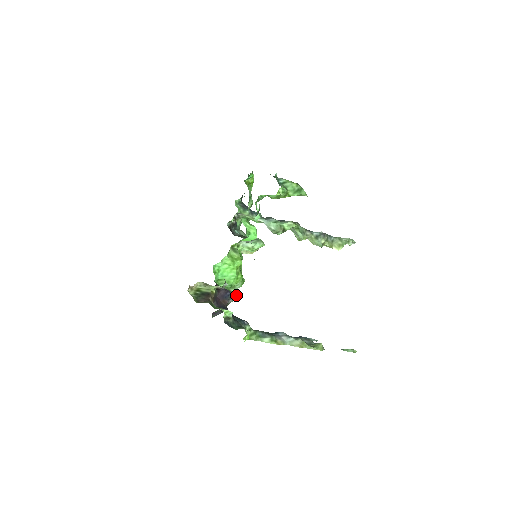
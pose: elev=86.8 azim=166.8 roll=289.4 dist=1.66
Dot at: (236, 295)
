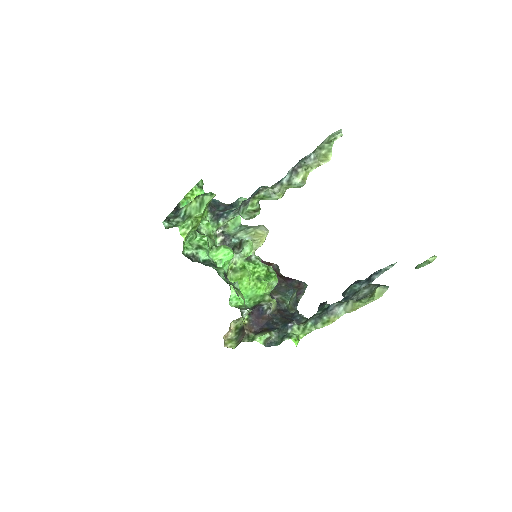
Dot at: (268, 305)
